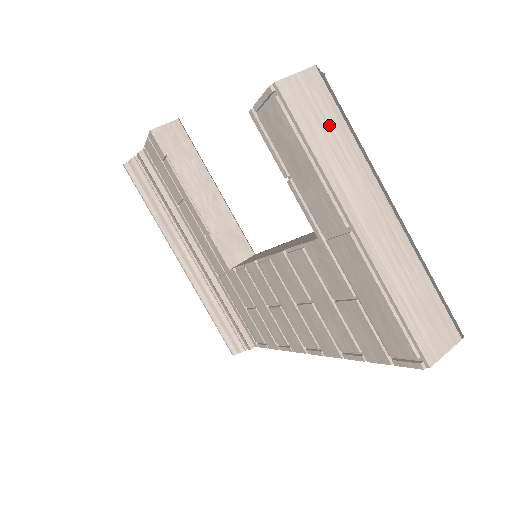
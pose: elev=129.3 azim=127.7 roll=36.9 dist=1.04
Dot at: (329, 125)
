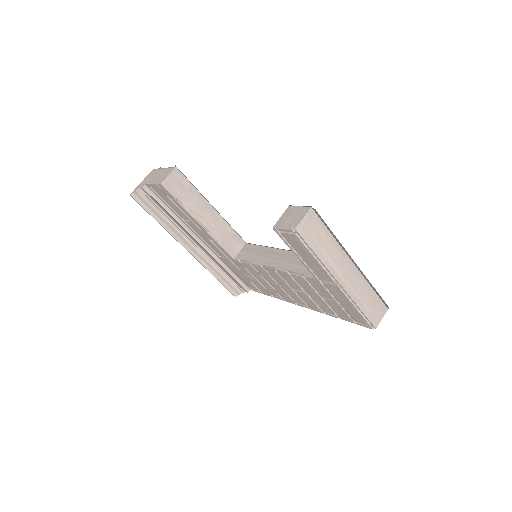
Dot at: (322, 237)
